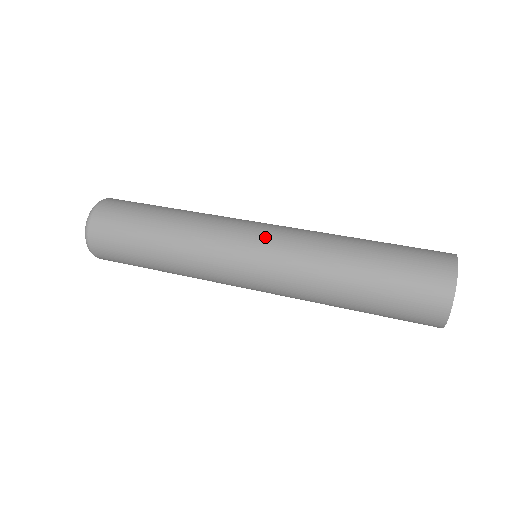
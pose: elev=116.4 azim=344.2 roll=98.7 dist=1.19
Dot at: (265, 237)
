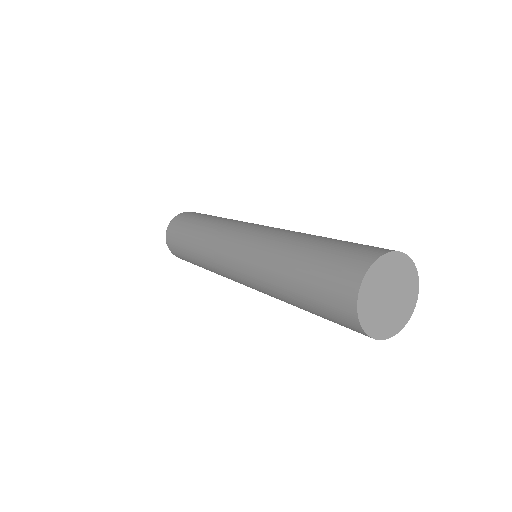
Dot at: (256, 227)
